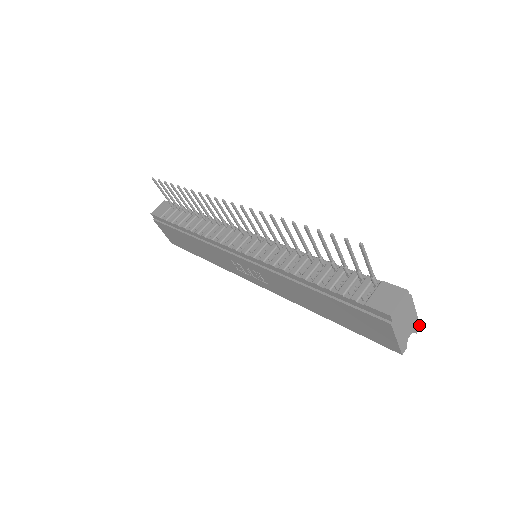
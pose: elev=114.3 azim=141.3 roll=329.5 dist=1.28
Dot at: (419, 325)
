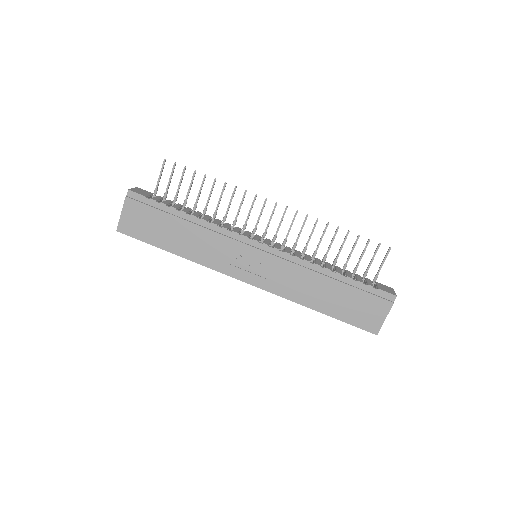
Dot at: occluded
